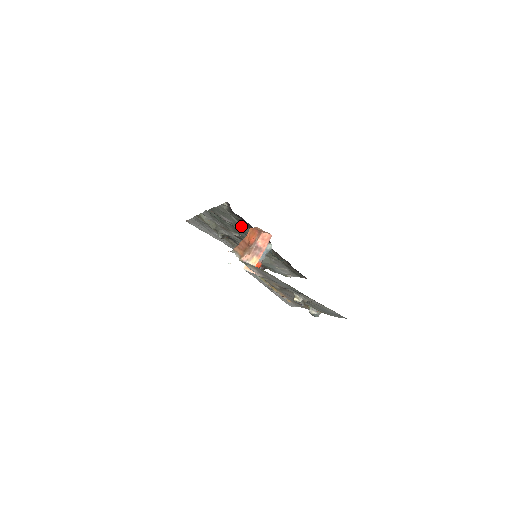
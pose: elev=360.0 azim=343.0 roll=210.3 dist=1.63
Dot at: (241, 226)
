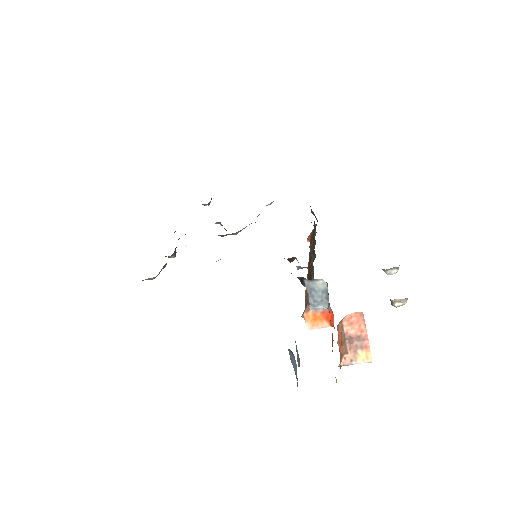
Dot at: occluded
